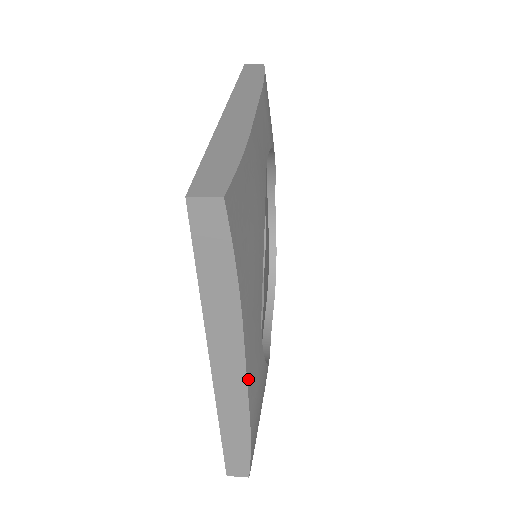
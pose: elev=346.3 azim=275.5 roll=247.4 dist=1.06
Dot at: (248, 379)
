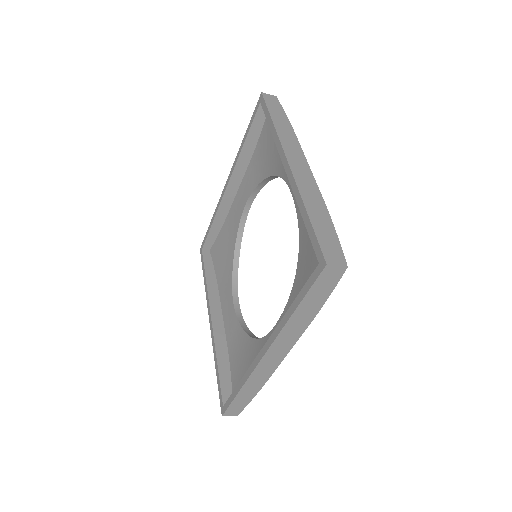
Dot at: (310, 172)
